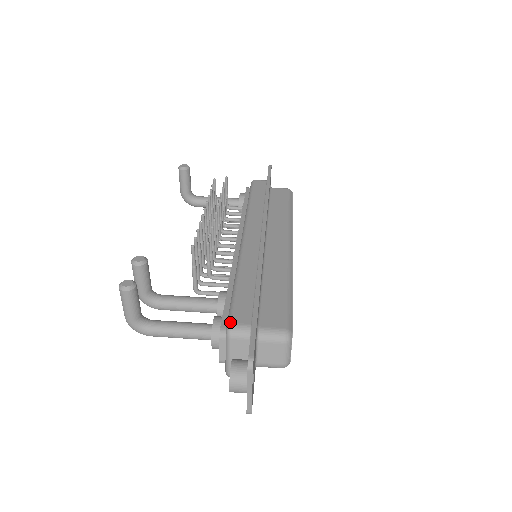
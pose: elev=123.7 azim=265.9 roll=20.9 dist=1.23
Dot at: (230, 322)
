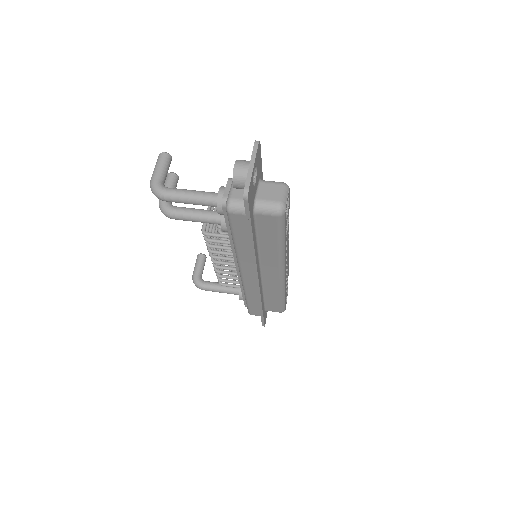
Dot at: occluded
